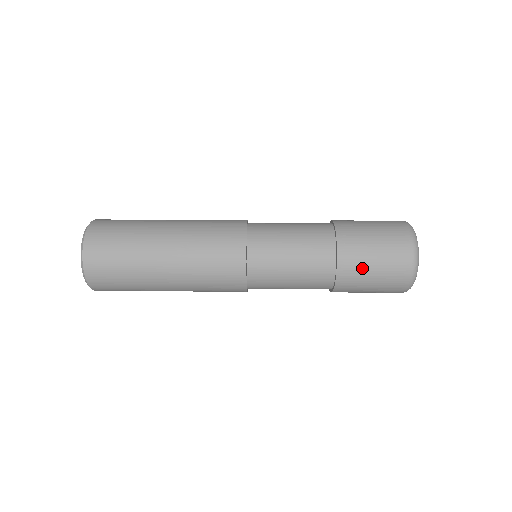
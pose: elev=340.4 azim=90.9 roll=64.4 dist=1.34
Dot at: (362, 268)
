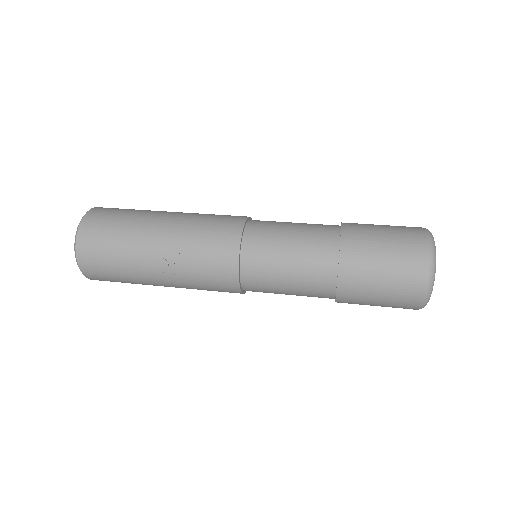
Dot at: (365, 294)
